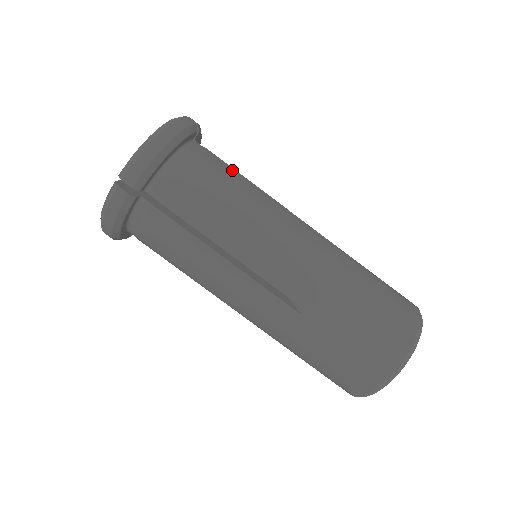
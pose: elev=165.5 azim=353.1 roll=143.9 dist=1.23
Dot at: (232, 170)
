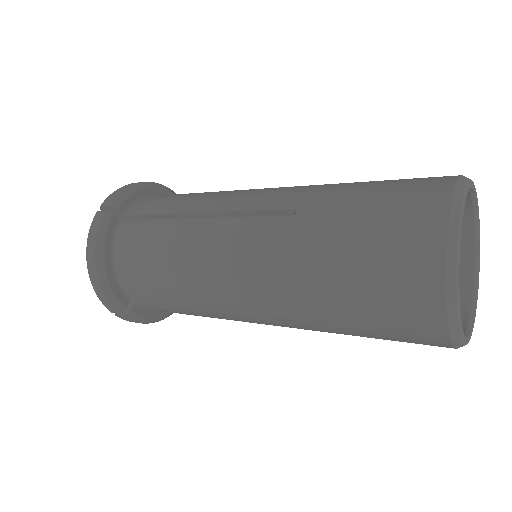
Dot at: occluded
